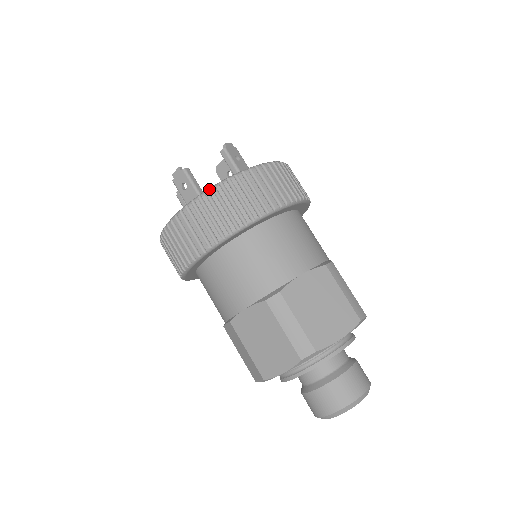
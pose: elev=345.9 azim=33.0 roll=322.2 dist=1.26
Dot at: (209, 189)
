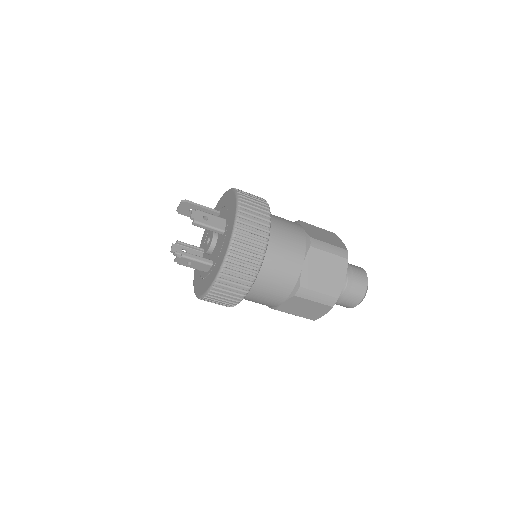
Dot at: (221, 270)
